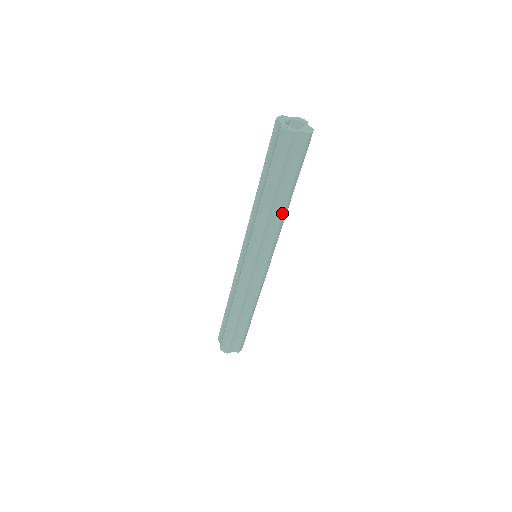
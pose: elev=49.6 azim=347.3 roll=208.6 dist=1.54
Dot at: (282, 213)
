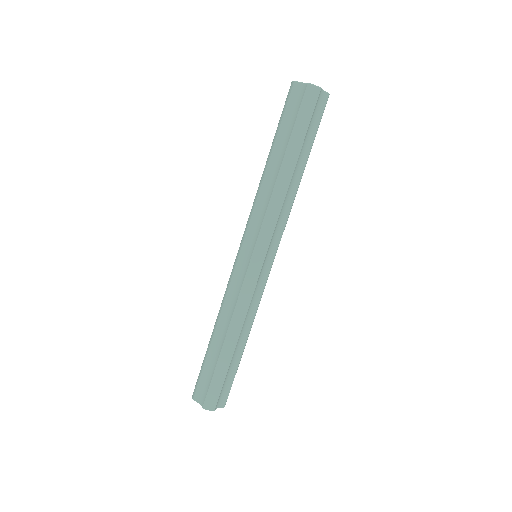
Dot at: (275, 183)
